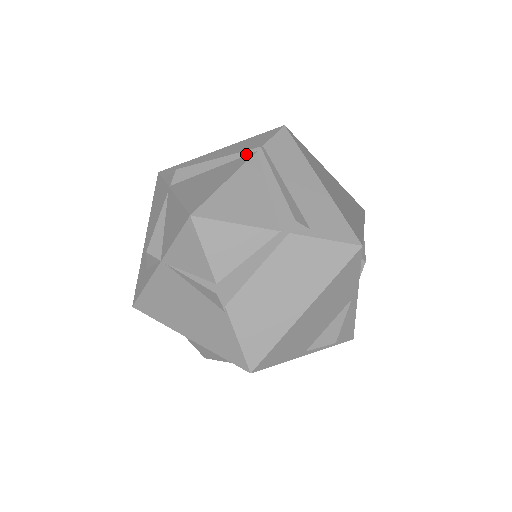
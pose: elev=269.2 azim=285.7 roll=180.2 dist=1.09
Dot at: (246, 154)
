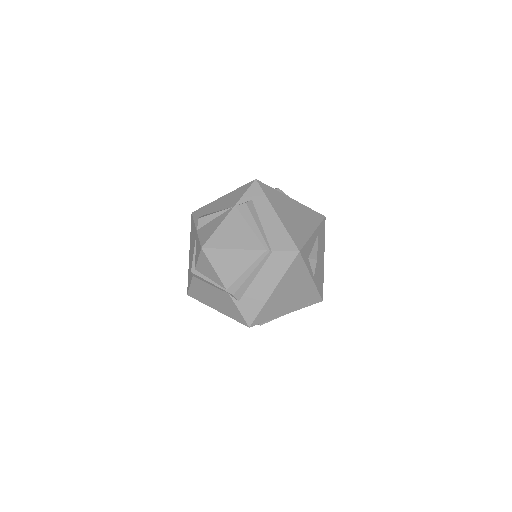
Dot at: (263, 244)
